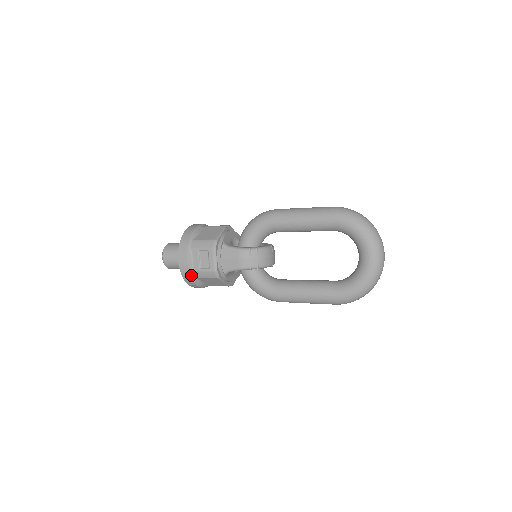
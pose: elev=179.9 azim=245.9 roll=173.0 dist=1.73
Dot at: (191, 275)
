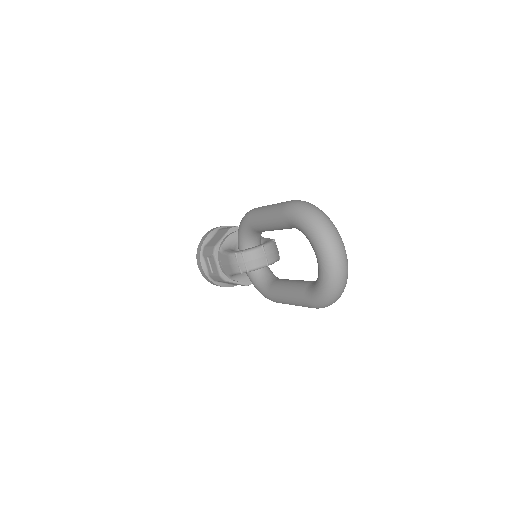
Dot at: (210, 279)
